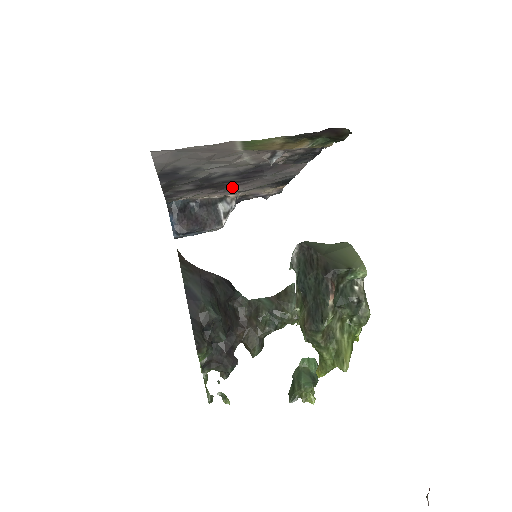
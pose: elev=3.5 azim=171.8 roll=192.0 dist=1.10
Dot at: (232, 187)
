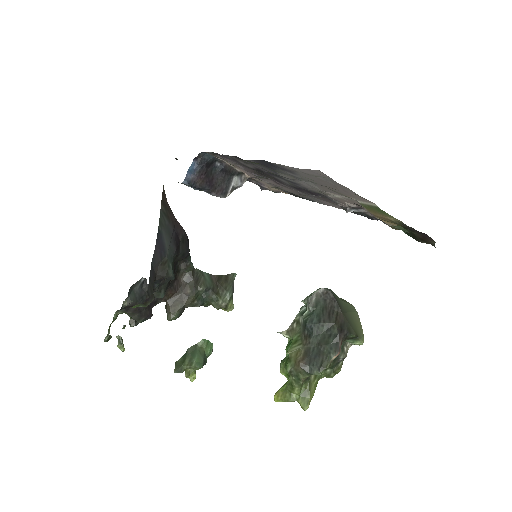
Dot at: (267, 178)
